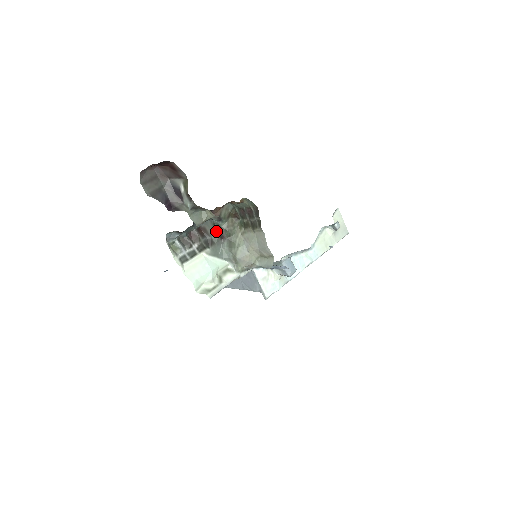
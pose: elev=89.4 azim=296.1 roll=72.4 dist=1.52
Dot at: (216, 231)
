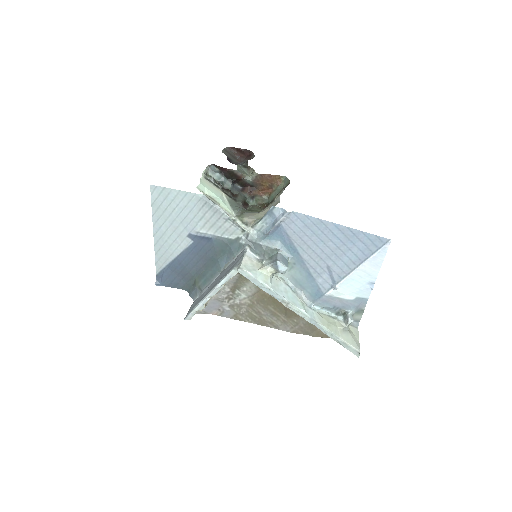
Dot at: (243, 202)
